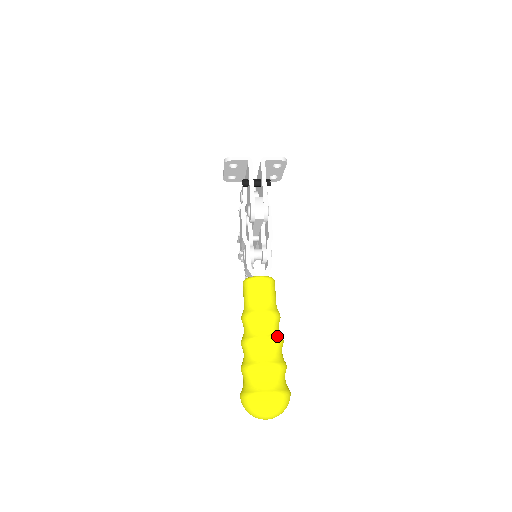
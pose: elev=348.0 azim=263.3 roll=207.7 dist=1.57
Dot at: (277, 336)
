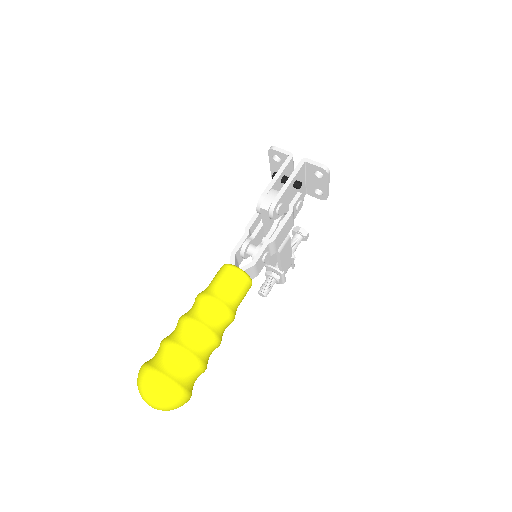
Dot at: (210, 328)
